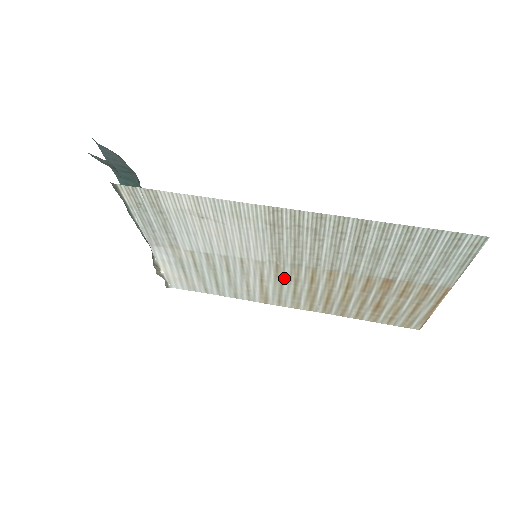
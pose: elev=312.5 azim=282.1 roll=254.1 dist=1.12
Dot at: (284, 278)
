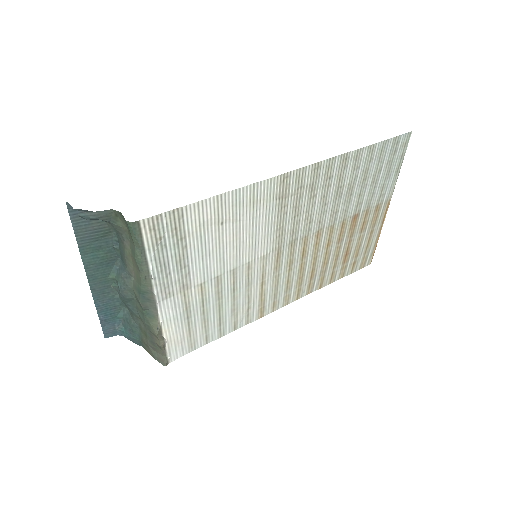
Dot at: (281, 267)
